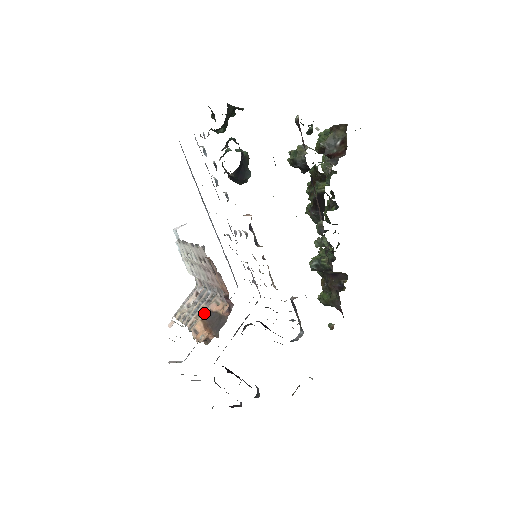
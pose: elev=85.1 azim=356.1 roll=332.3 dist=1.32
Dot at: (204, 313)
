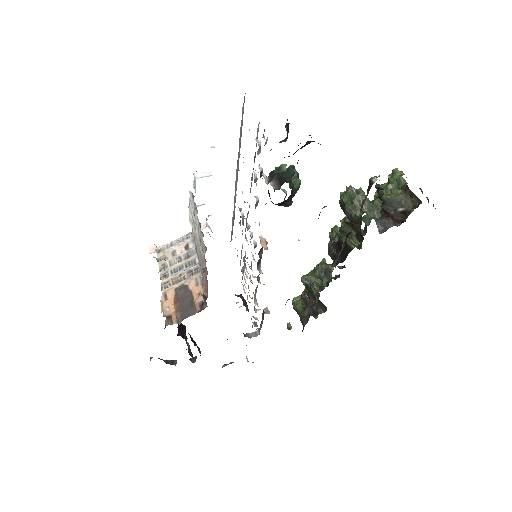
Dot at: (181, 285)
